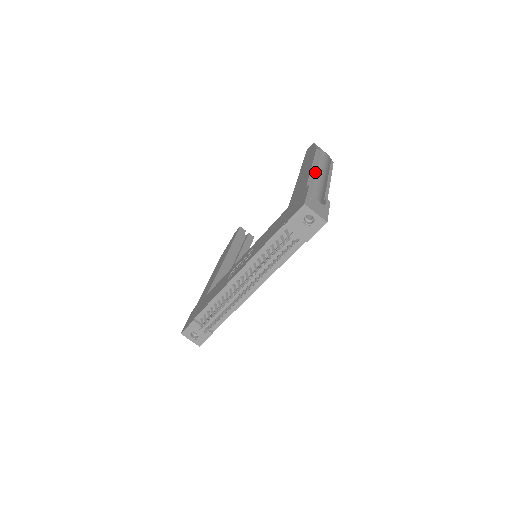
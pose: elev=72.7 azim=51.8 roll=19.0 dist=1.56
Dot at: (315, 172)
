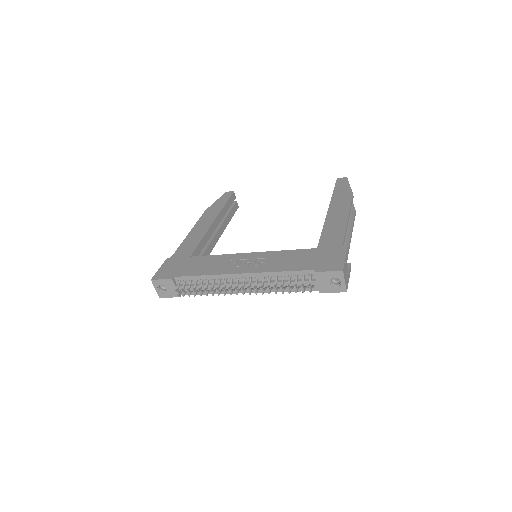
Dot at: occluded
